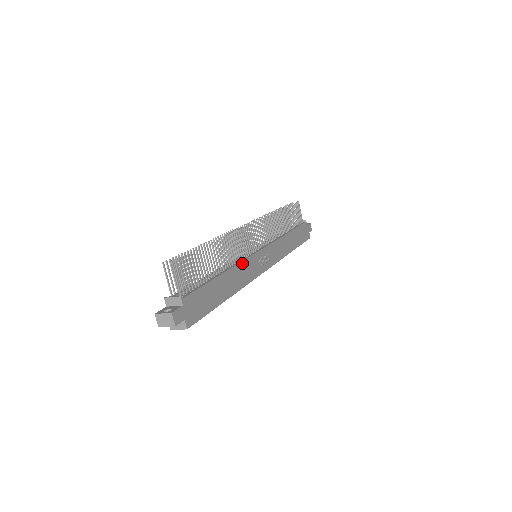
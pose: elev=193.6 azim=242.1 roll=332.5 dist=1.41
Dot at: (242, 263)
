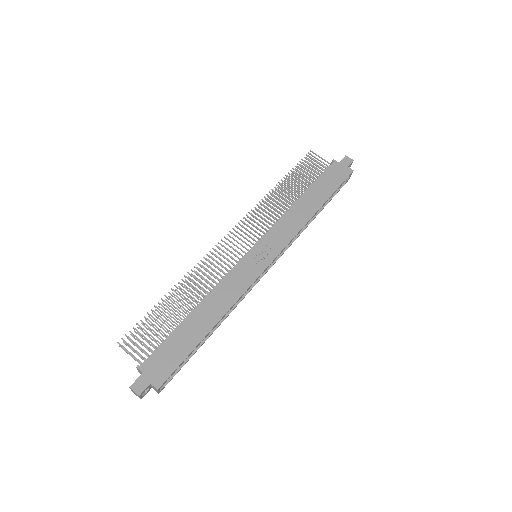
Dot at: (222, 282)
